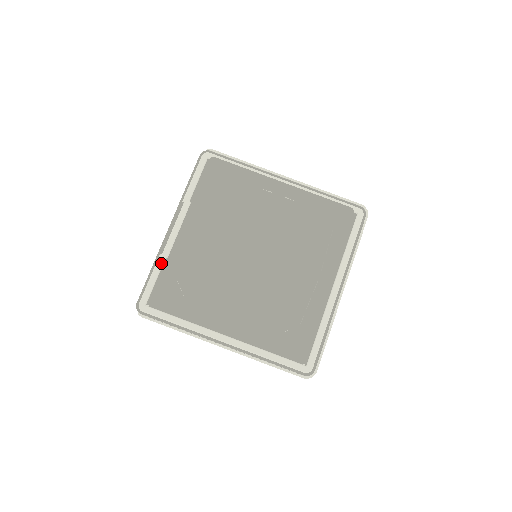
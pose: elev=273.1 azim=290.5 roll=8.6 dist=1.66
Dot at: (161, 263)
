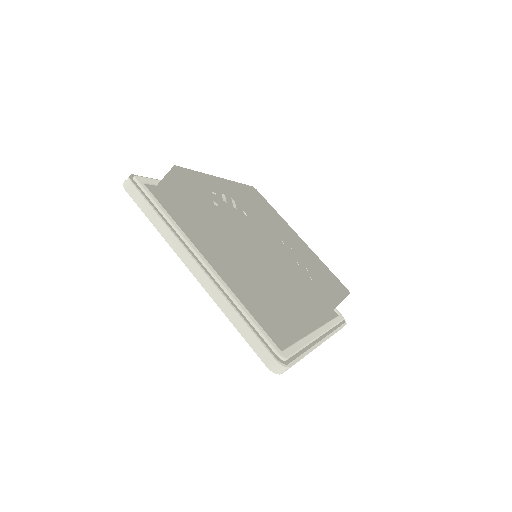
Dot at: occluded
